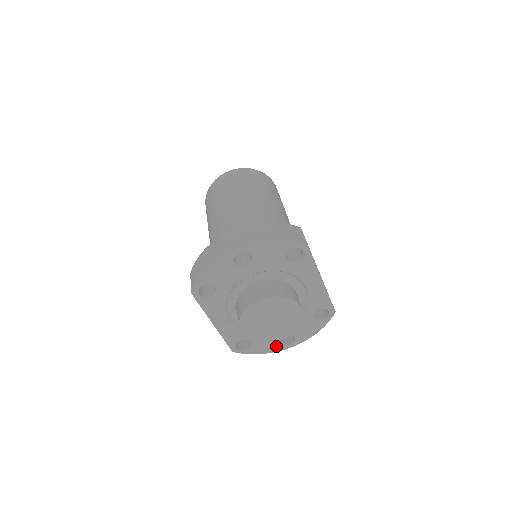
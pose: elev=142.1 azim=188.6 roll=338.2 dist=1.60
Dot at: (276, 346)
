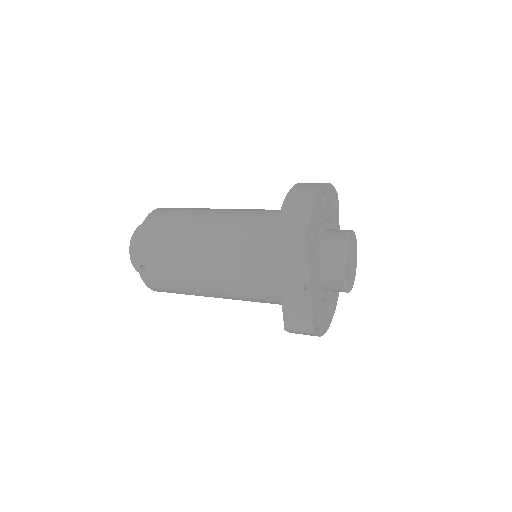
Dot at: (326, 323)
